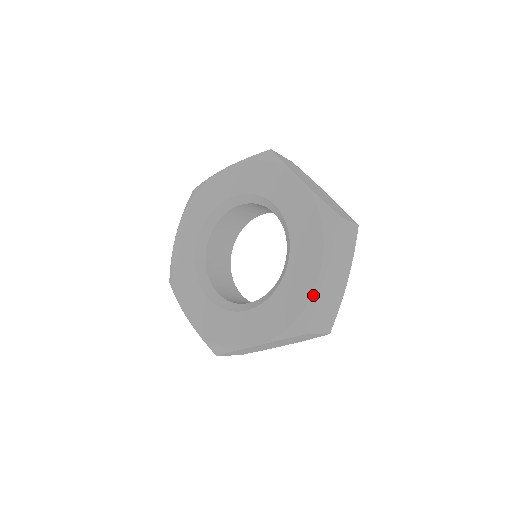
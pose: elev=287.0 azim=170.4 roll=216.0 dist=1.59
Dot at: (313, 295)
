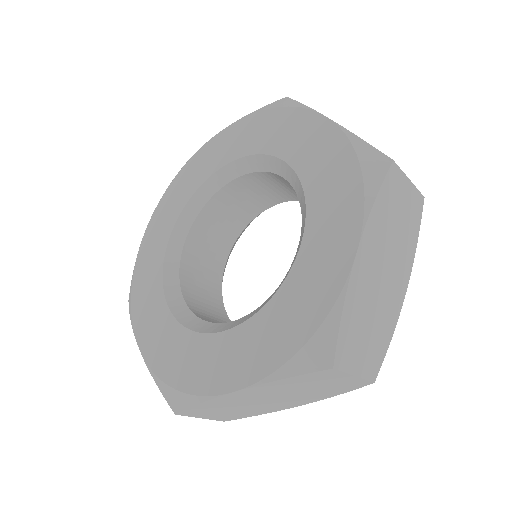
Dot at: (207, 398)
